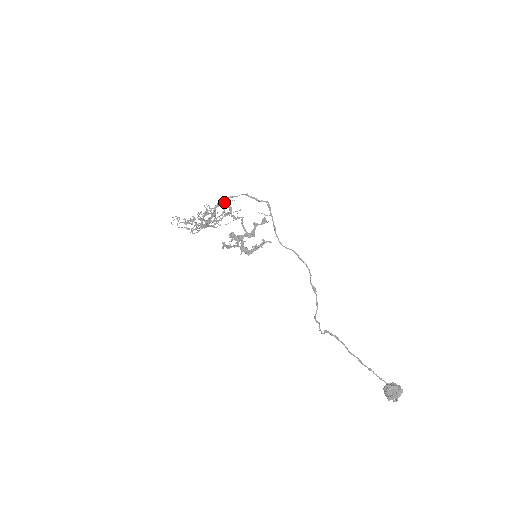
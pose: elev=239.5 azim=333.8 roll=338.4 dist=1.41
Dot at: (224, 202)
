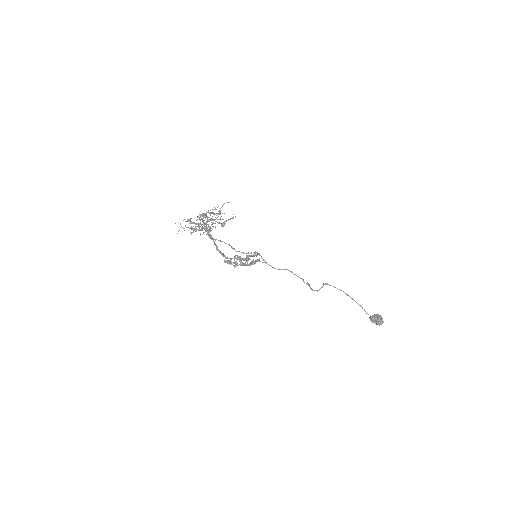
Dot at: occluded
